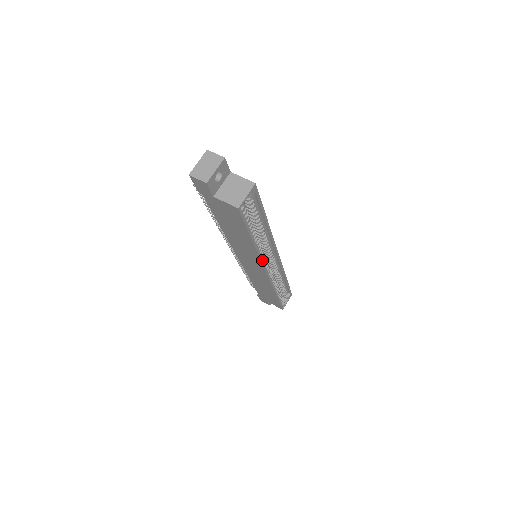
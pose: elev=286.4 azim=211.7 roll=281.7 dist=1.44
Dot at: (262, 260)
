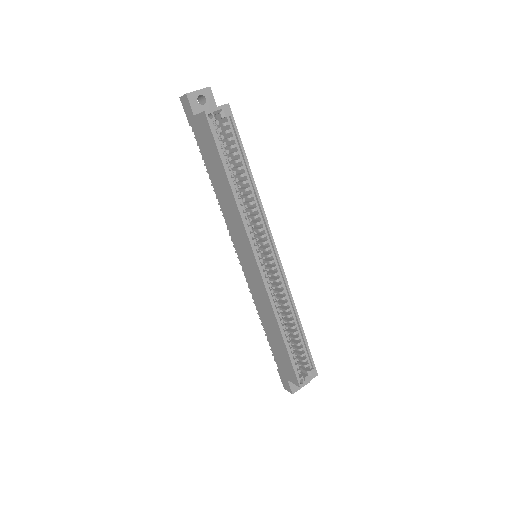
Dot at: (247, 230)
